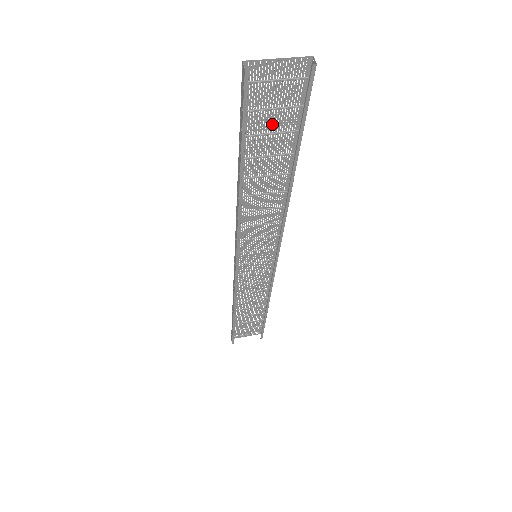
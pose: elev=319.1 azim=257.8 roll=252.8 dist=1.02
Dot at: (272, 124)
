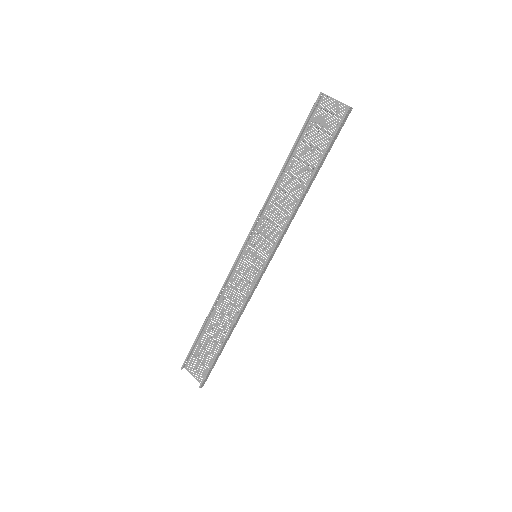
Dot at: (318, 140)
